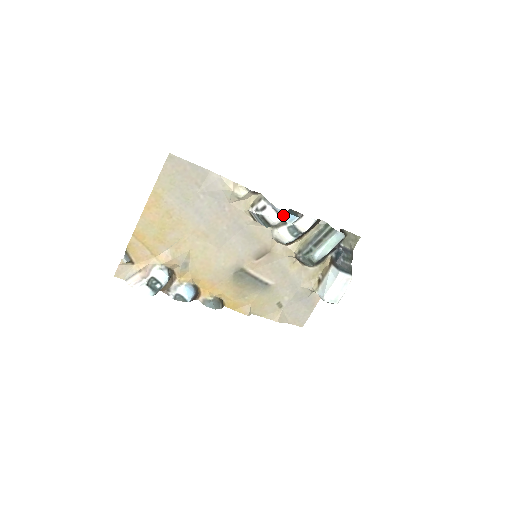
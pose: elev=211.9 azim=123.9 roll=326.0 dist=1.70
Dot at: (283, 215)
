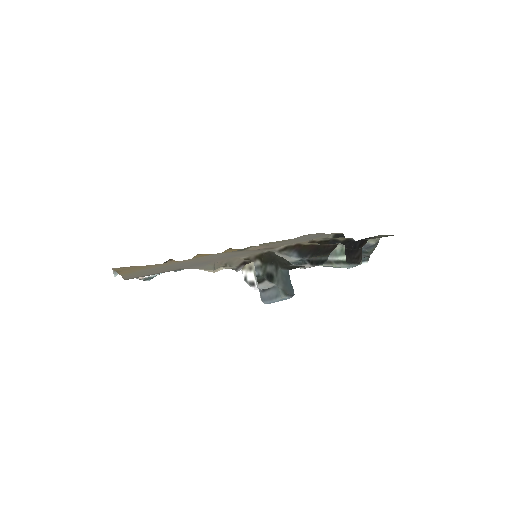
Dot at: (272, 302)
